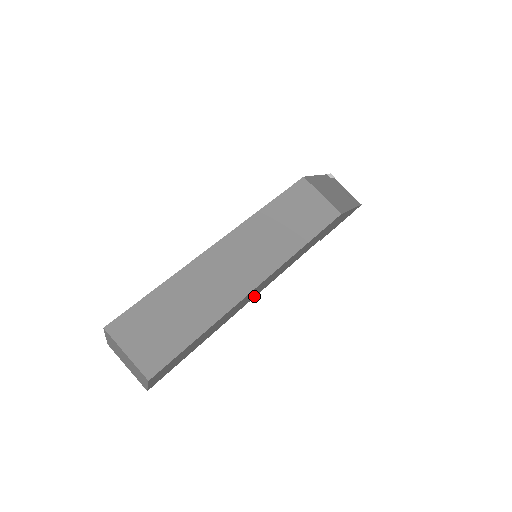
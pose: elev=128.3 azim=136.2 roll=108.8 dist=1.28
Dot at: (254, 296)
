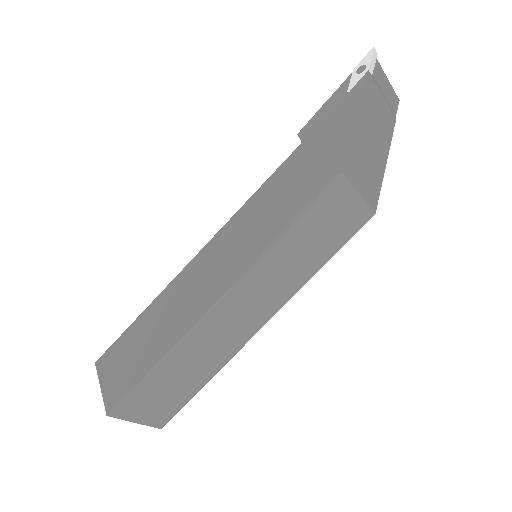
Dot at: occluded
